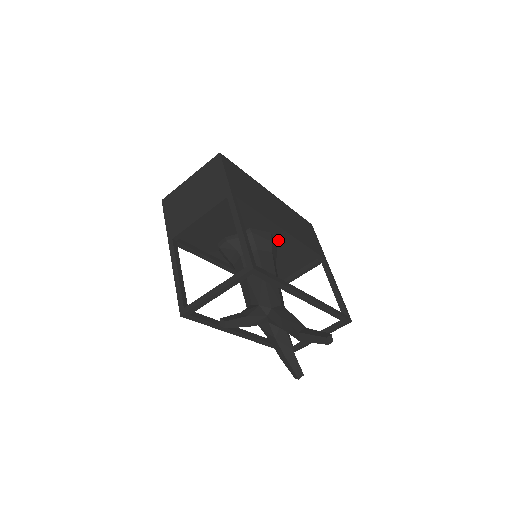
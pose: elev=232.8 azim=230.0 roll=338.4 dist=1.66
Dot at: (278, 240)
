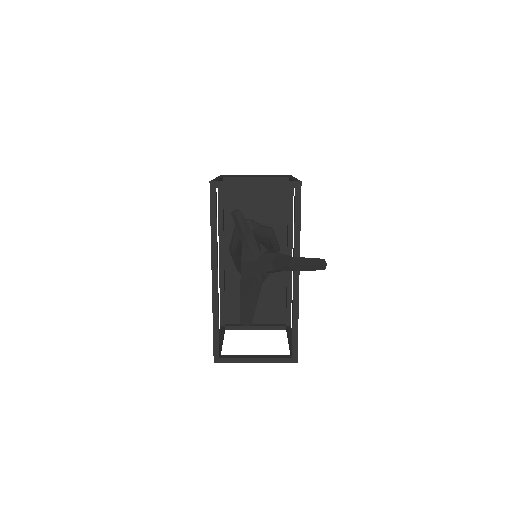
Dot at: occluded
